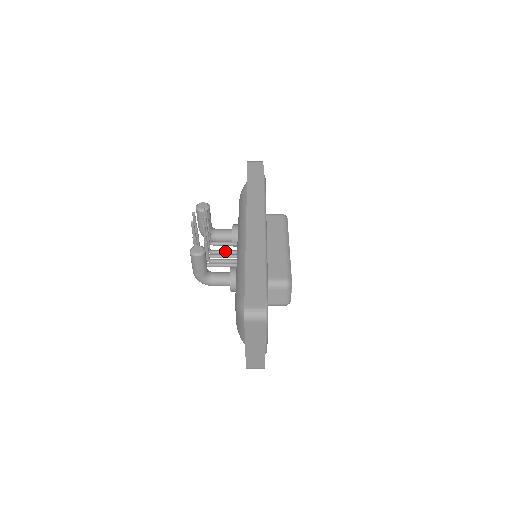
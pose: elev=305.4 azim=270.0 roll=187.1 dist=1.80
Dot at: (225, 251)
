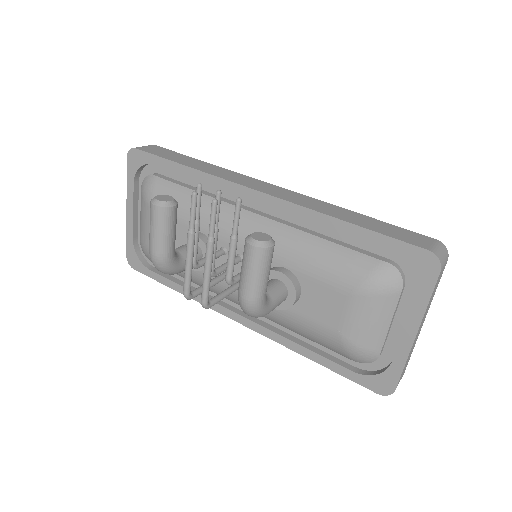
Dot at: occluded
